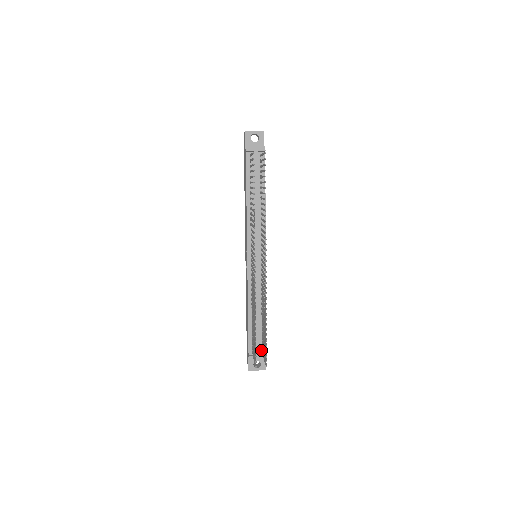
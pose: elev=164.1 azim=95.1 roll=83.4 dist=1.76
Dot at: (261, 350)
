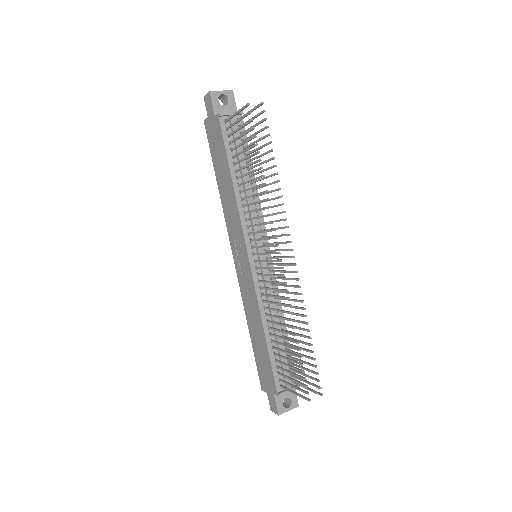
Dot at: (290, 380)
